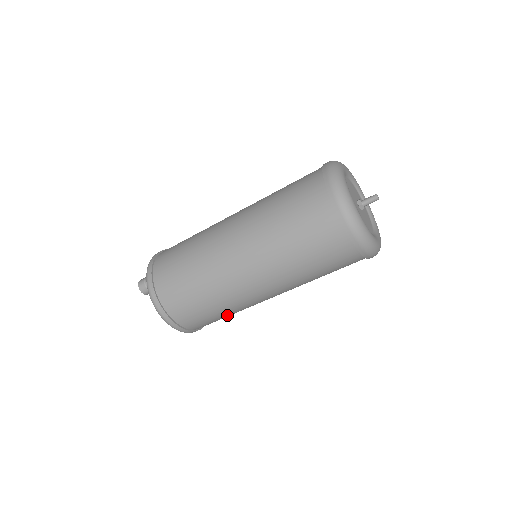
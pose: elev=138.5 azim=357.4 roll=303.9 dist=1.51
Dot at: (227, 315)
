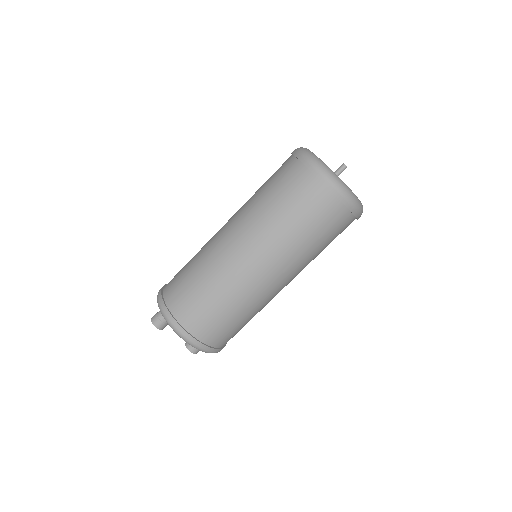
Dot at: (244, 319)
